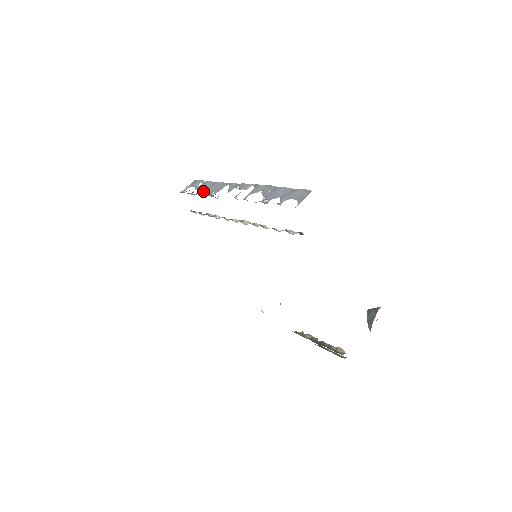
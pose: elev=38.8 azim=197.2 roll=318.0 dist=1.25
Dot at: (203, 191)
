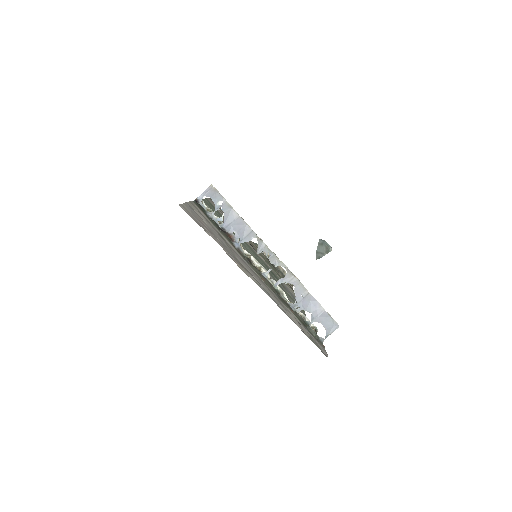
Dot at: (227, 225)
